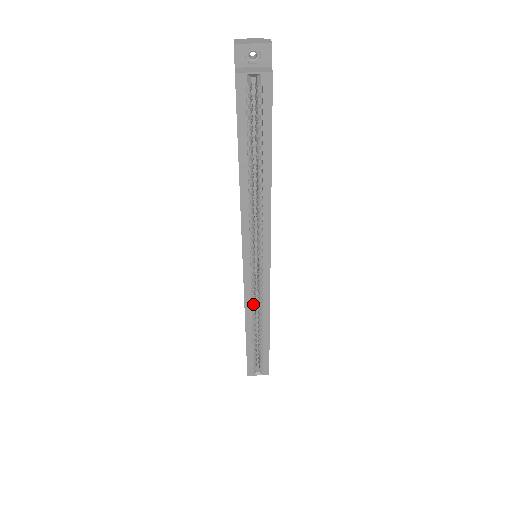
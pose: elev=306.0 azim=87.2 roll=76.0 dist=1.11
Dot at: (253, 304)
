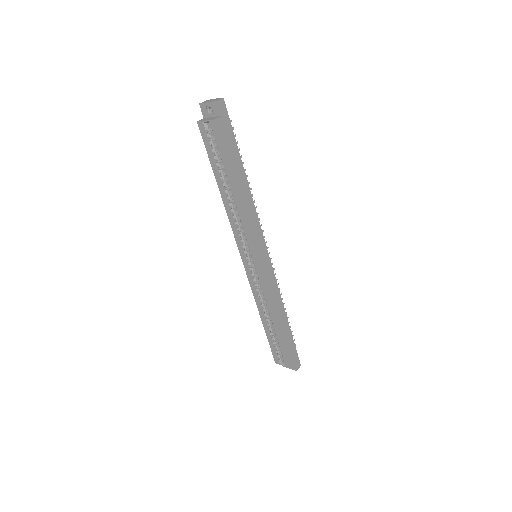
Dot at: (259, 296)
